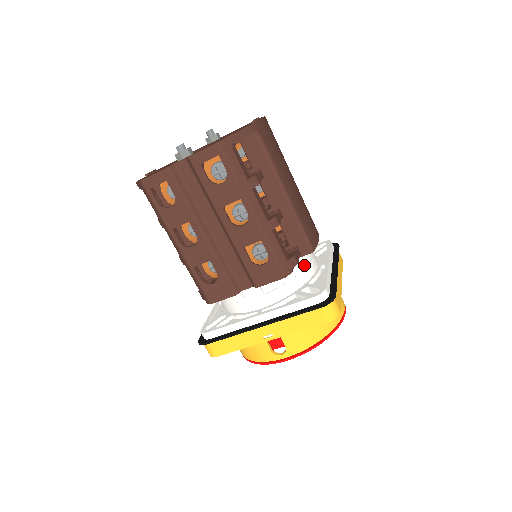
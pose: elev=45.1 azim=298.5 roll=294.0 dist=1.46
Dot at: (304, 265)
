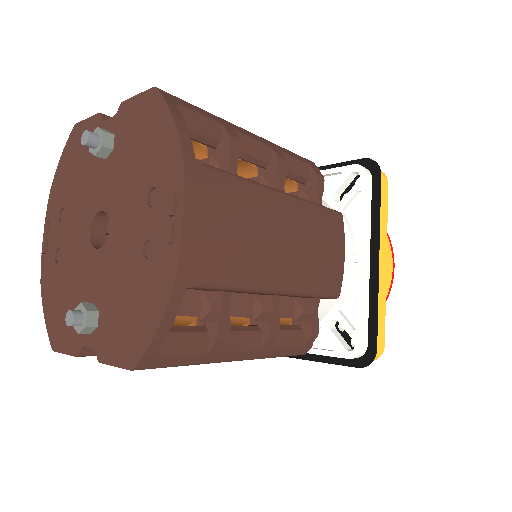
Dot at: occluded
